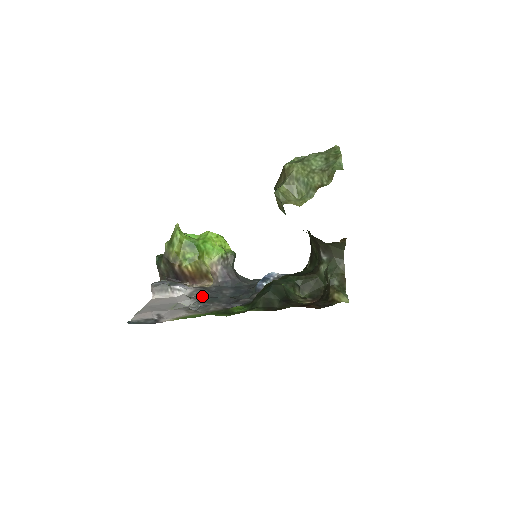
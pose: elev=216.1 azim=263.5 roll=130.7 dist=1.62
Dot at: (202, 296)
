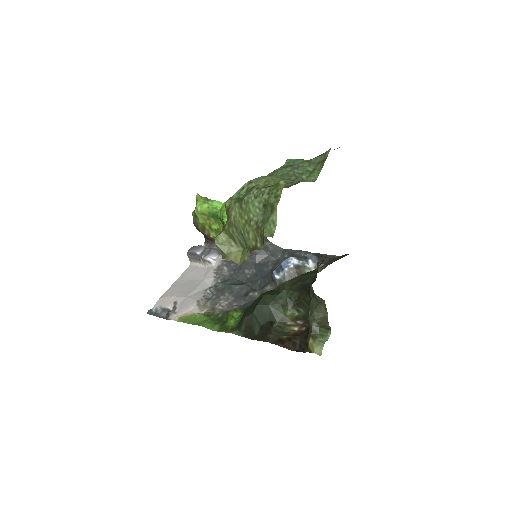
Dot at: (224, 276)
